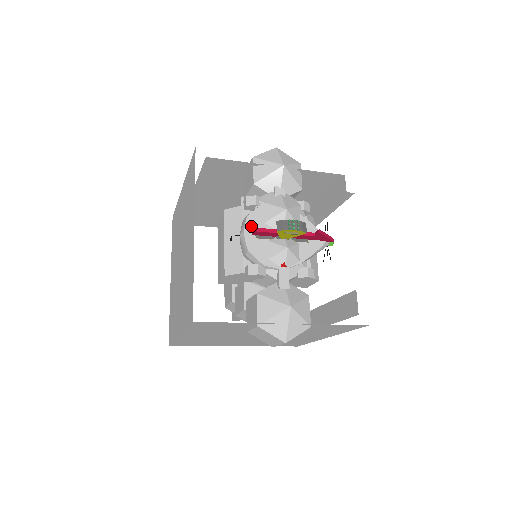
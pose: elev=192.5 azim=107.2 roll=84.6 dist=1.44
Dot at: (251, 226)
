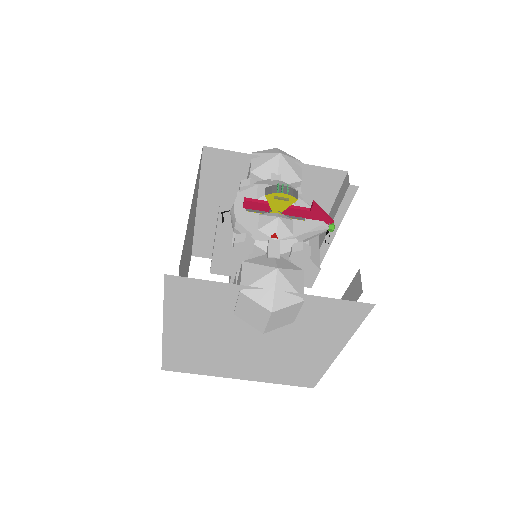
Dot at: (242, 201)
